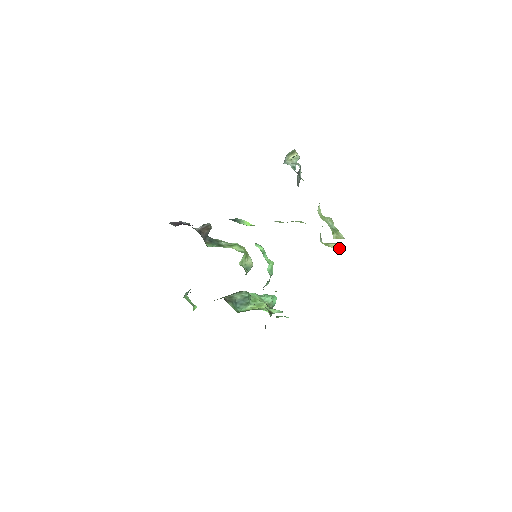
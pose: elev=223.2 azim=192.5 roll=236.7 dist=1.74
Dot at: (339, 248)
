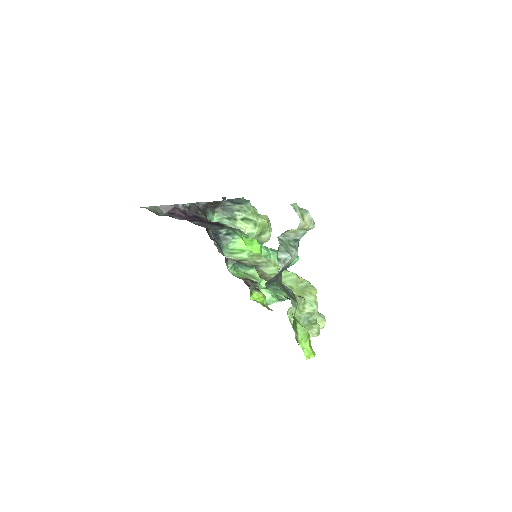
Dot at: occluded
